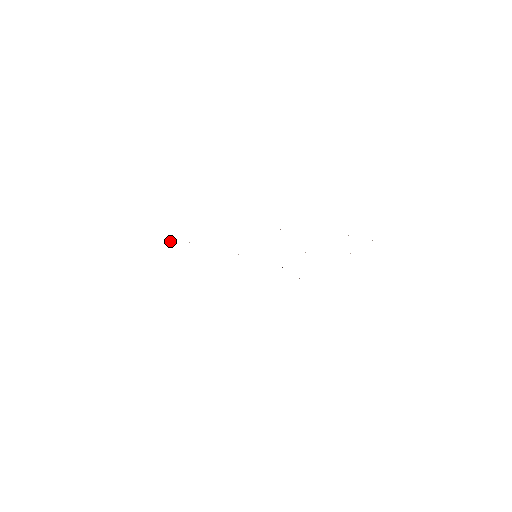
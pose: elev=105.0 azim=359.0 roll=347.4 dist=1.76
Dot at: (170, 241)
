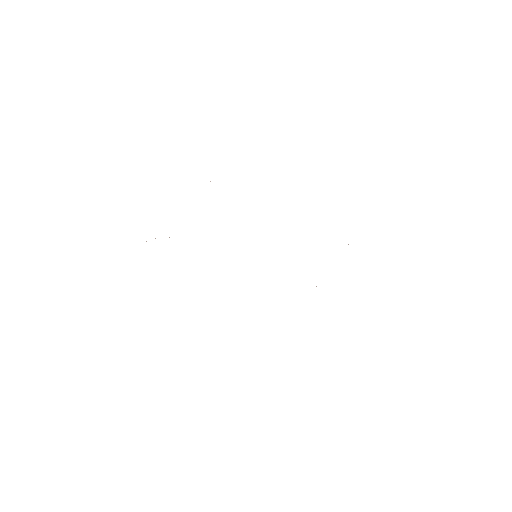
Dot at: occluded
